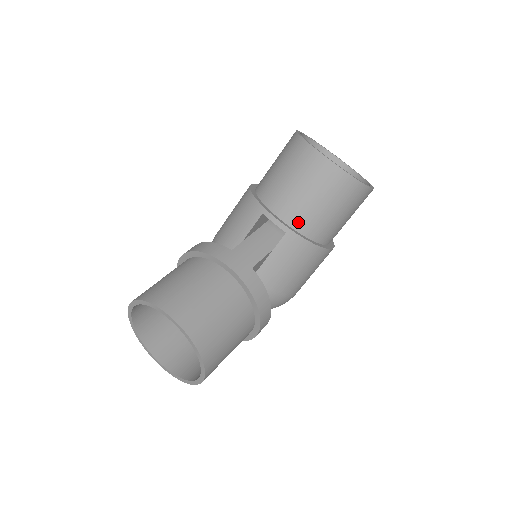
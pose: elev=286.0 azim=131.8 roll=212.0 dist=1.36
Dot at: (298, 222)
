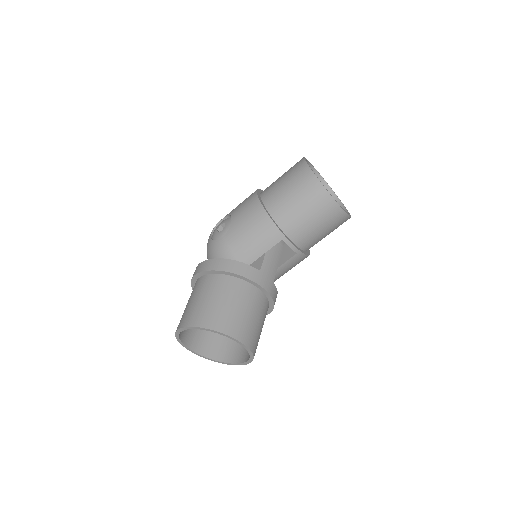
Dot at: (305, 244)
